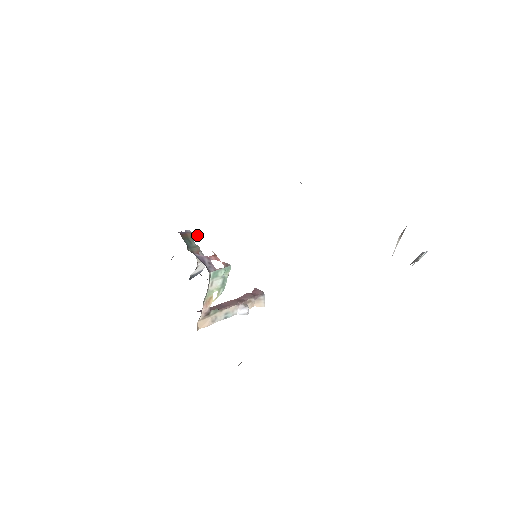
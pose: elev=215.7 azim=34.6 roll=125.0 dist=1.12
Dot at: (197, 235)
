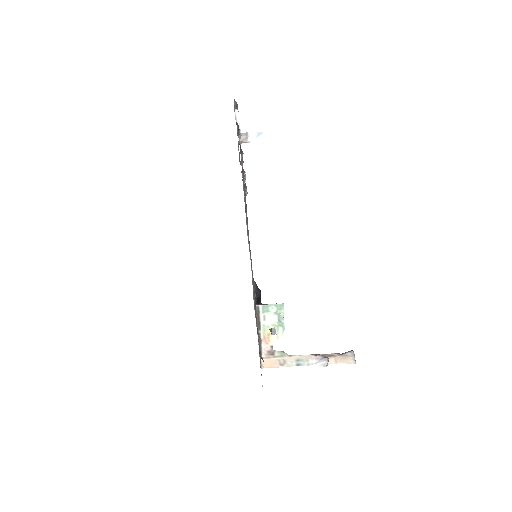
Dot at: occluded
